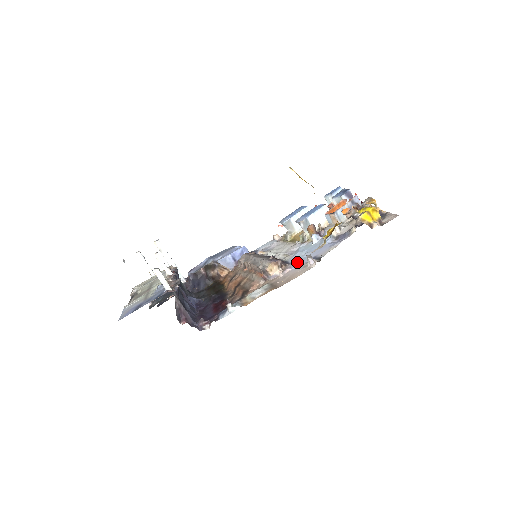
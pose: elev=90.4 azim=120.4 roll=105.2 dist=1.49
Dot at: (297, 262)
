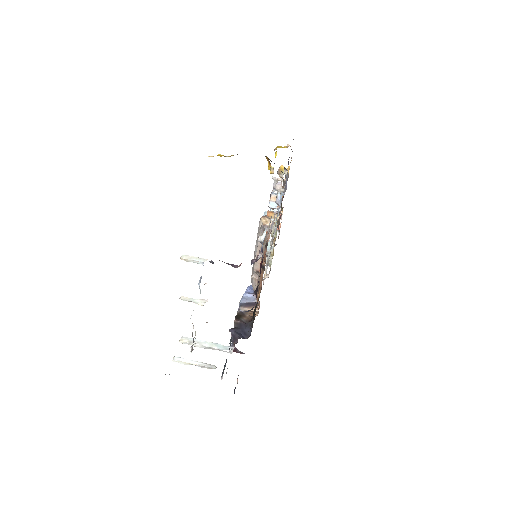
Dot at: occluded
